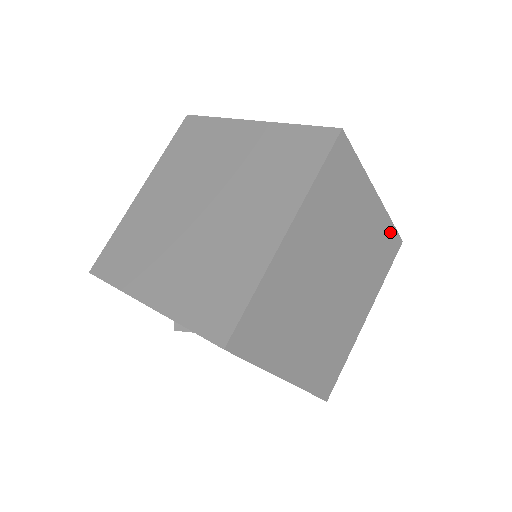
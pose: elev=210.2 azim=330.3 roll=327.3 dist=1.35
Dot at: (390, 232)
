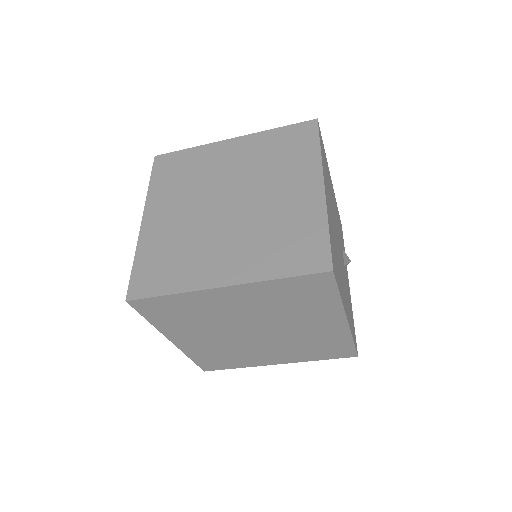
Dot at: (346, 344)
